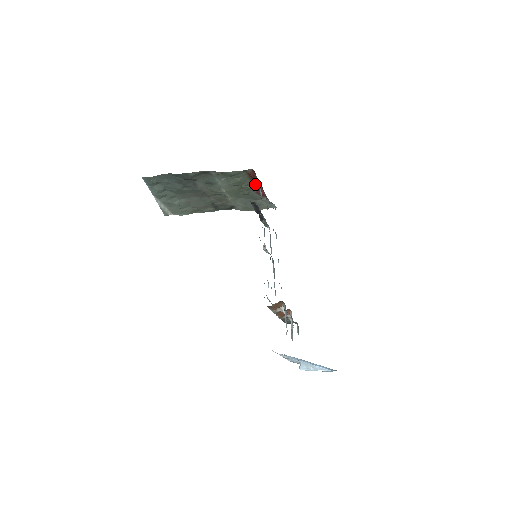
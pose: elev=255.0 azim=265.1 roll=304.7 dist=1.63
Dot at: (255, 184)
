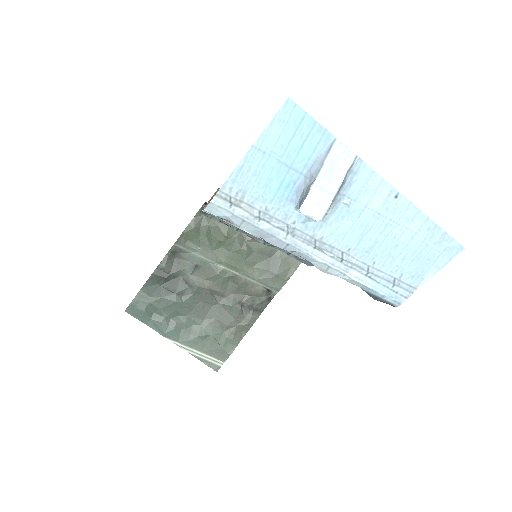
Dot at: occluded
